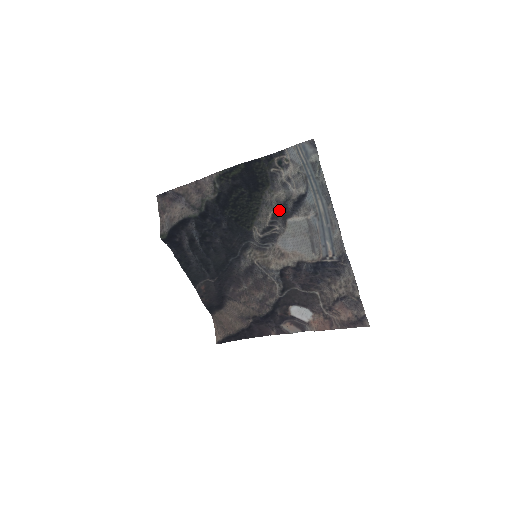
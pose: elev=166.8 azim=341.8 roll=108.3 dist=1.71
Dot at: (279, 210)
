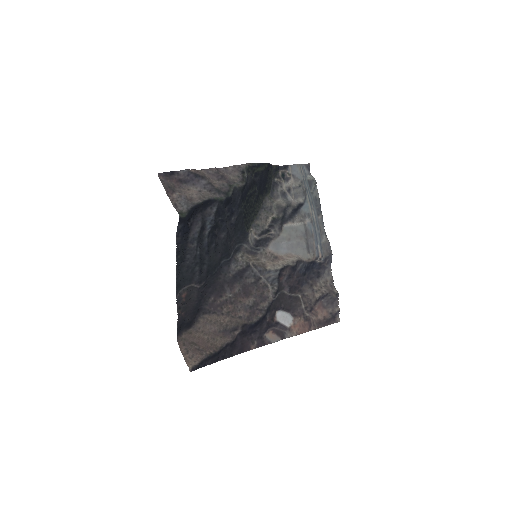
Dot at: (279, 215)
